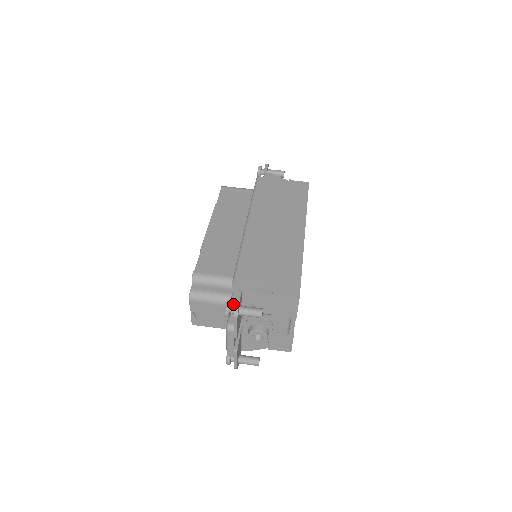
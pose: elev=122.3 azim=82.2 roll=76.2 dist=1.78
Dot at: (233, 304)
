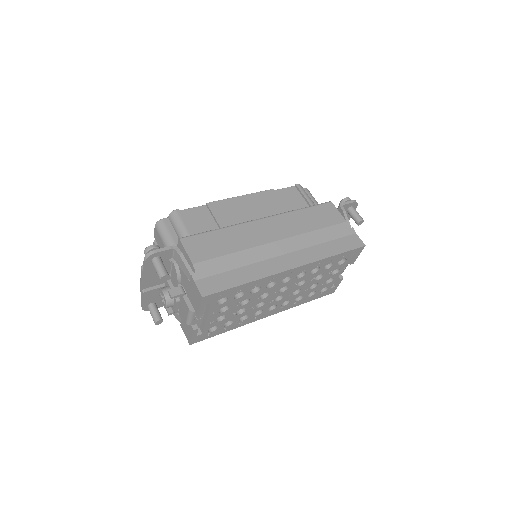
Dot at: occluded
